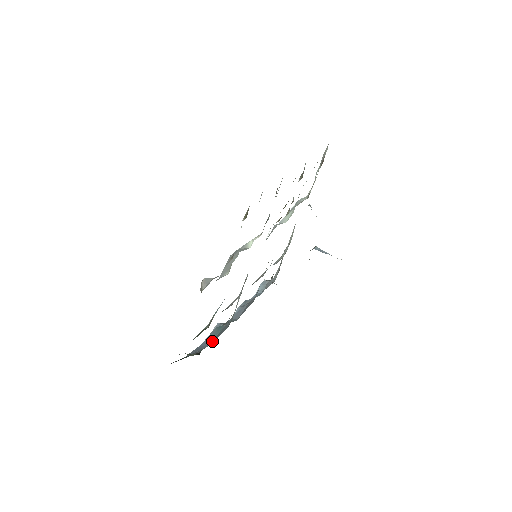
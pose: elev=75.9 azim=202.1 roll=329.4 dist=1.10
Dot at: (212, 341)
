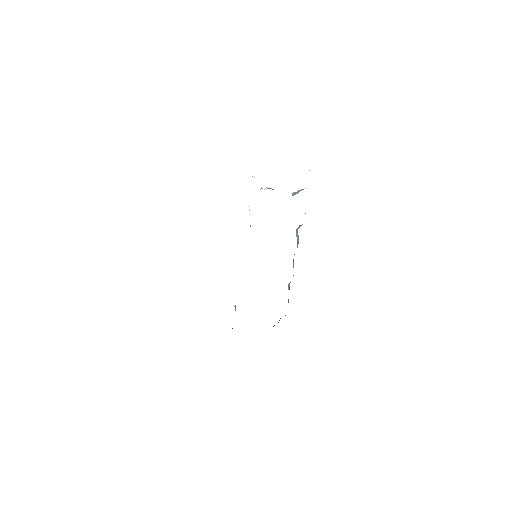
Dot at: (288, 301)
